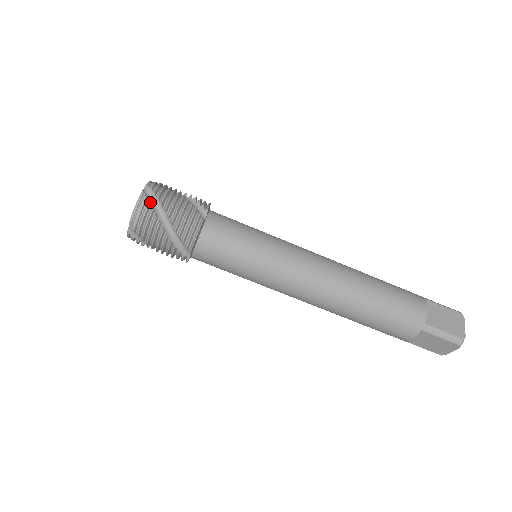
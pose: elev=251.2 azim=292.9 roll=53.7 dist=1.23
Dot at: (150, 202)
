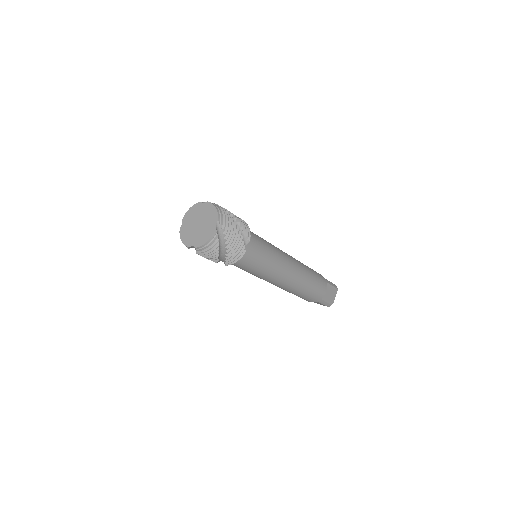
Dot at: (218, 238)
